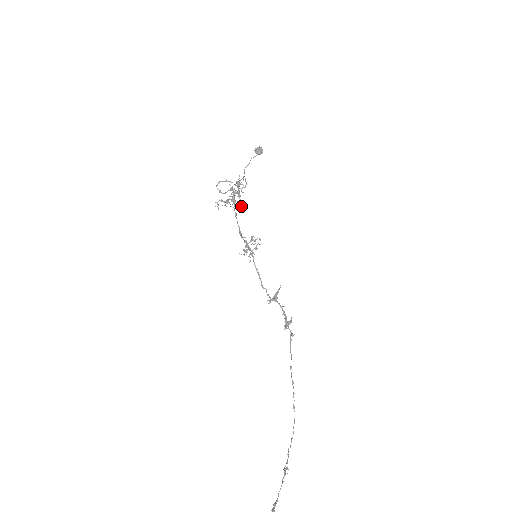
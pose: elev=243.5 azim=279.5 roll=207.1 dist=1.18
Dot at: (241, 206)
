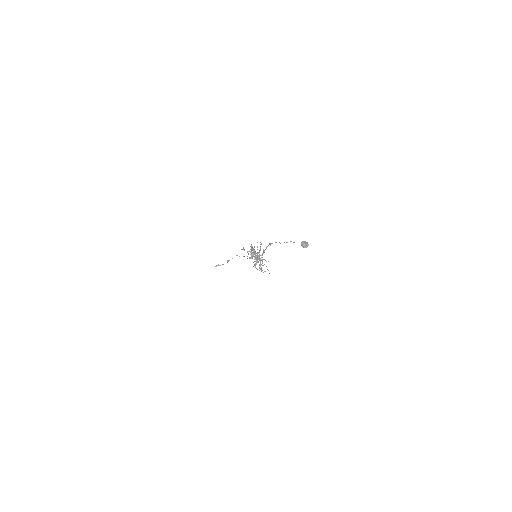
Dot at: occluded
